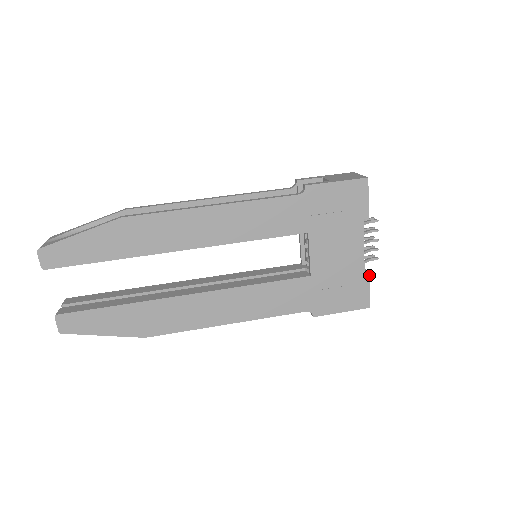
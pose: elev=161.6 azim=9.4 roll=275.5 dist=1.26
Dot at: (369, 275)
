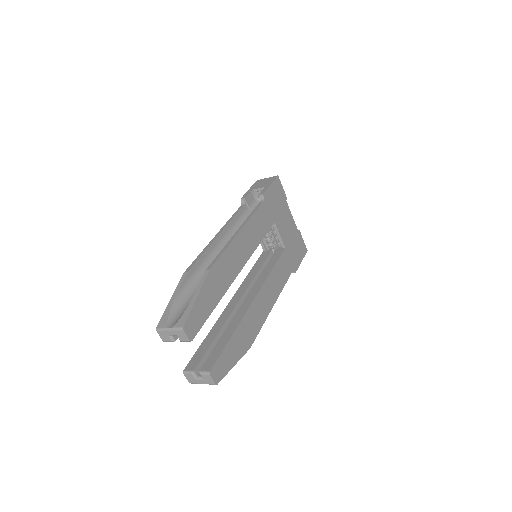
Dot at: (300, 232)
